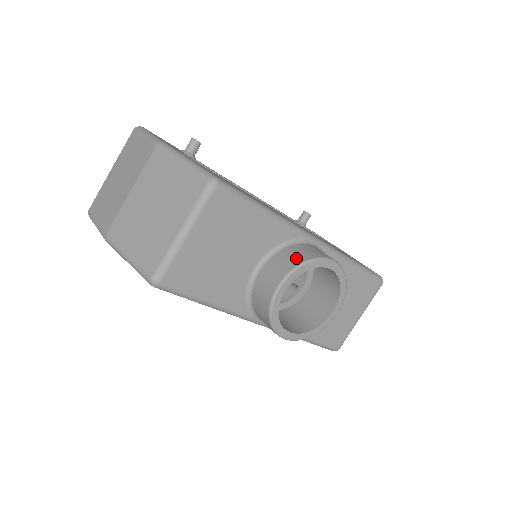
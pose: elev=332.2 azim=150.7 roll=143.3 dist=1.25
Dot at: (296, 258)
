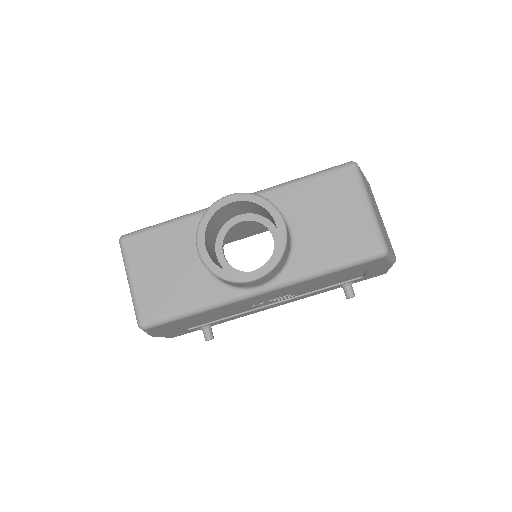
Dot at: occluded
